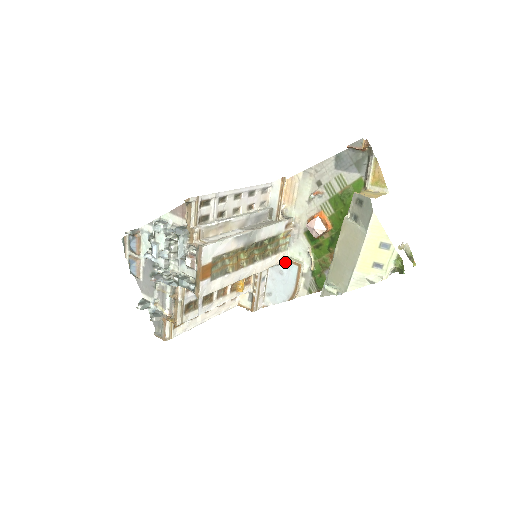
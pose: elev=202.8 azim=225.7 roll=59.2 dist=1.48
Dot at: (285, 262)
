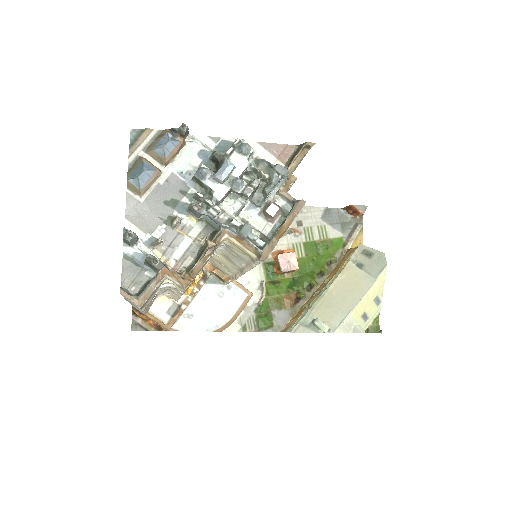
Dot at: (233, 284)
